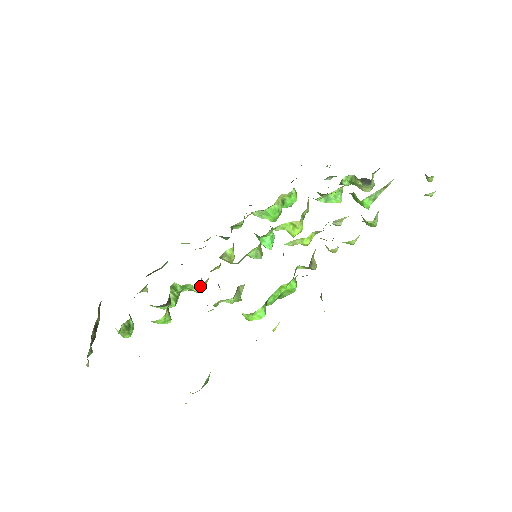
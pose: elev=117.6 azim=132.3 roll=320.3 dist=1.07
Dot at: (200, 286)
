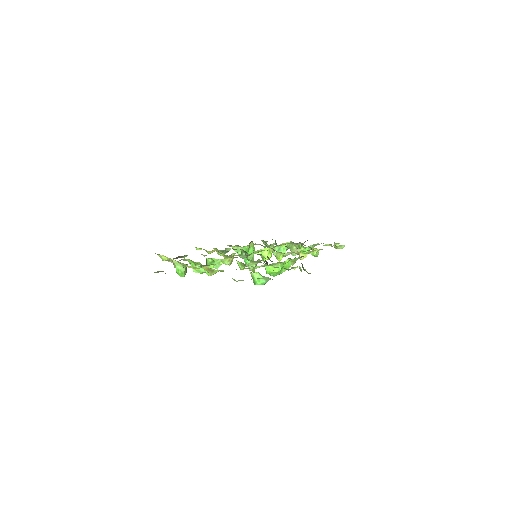
Dot at: (230, 259)
